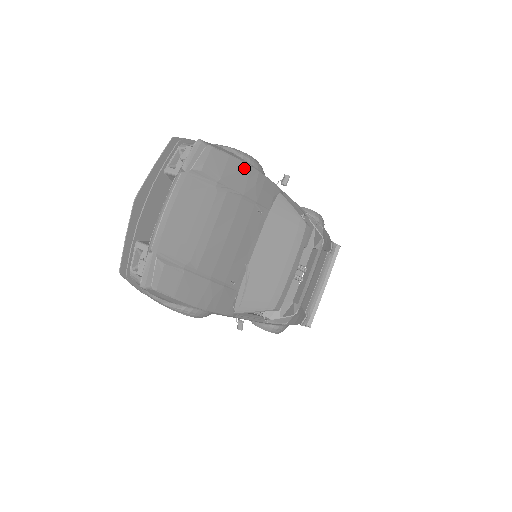
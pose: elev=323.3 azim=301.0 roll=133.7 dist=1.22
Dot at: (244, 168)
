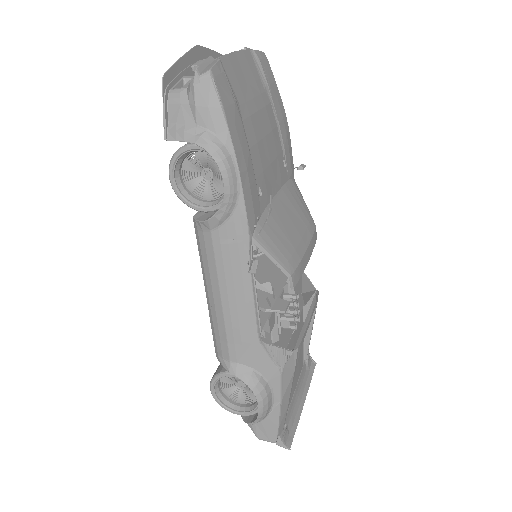
Dot at: (282, 106)
